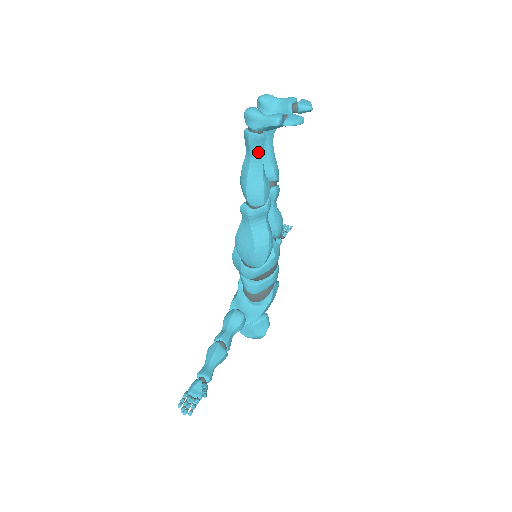
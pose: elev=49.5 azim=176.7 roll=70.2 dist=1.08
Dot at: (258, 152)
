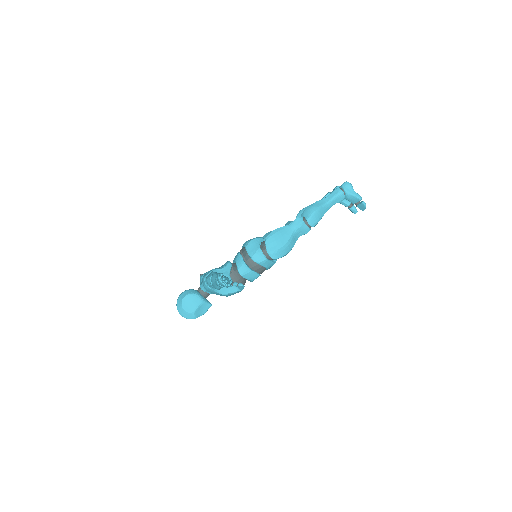
Dot at: (334, 202)
